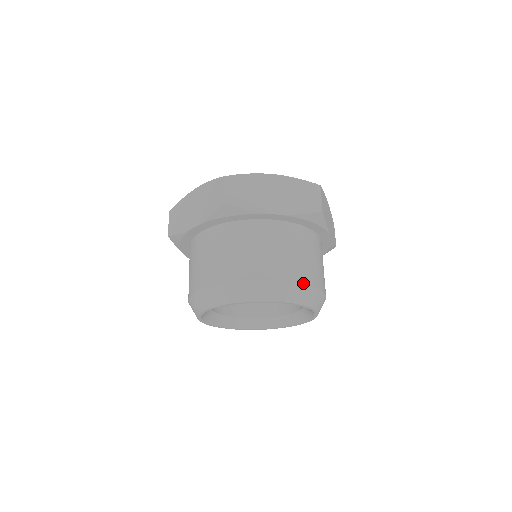
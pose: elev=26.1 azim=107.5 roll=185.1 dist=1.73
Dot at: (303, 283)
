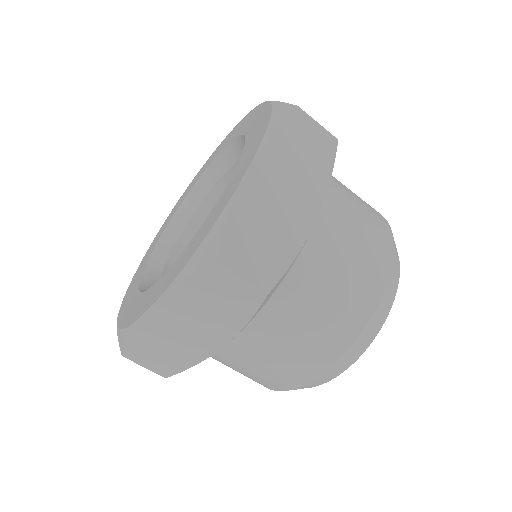
Dot at: (345, 350)
